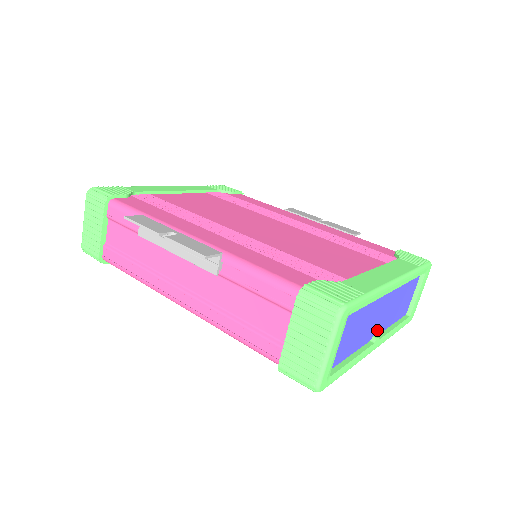
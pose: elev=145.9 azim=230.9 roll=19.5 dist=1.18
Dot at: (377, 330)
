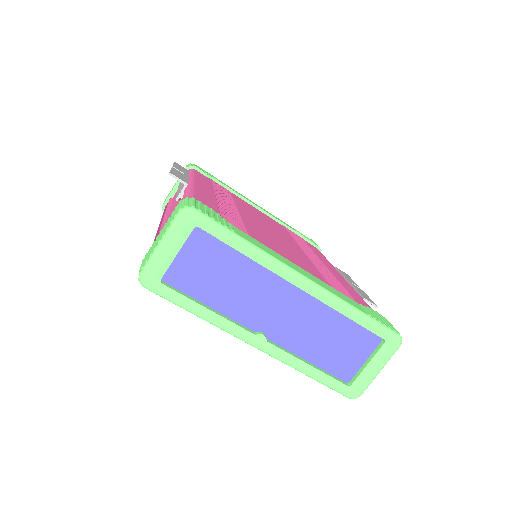
Dot at: (272, 332)
